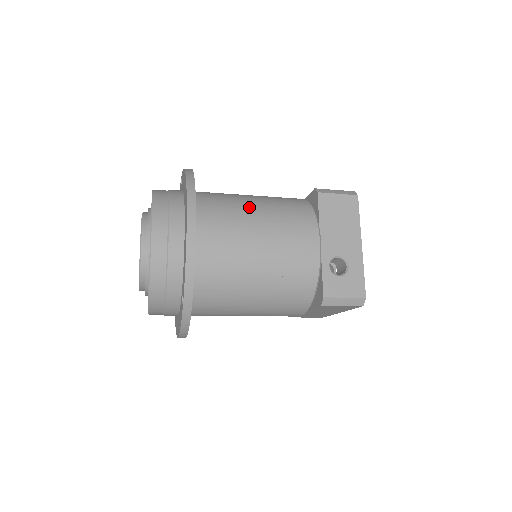
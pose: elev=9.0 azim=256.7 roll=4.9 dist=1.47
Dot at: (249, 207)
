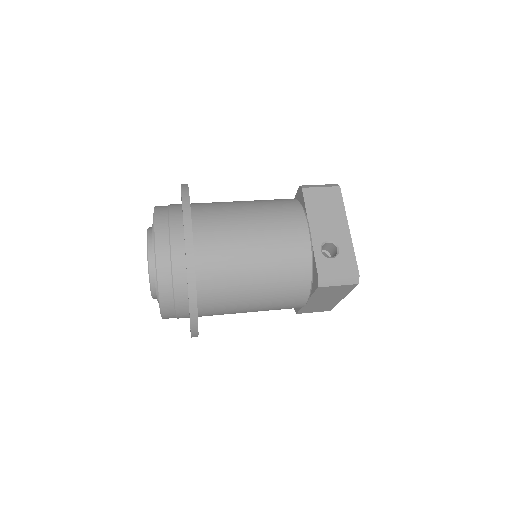
Dot at: (241, 208)
